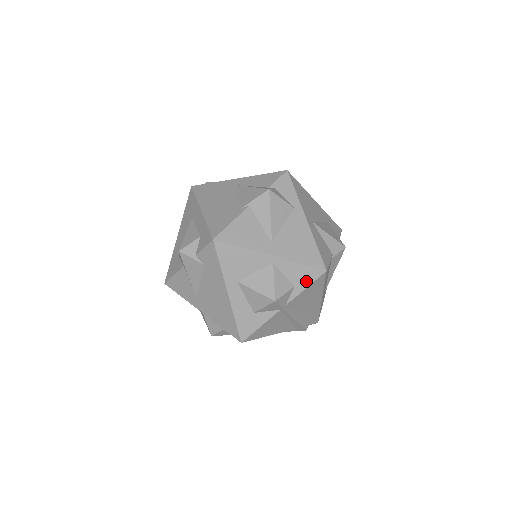
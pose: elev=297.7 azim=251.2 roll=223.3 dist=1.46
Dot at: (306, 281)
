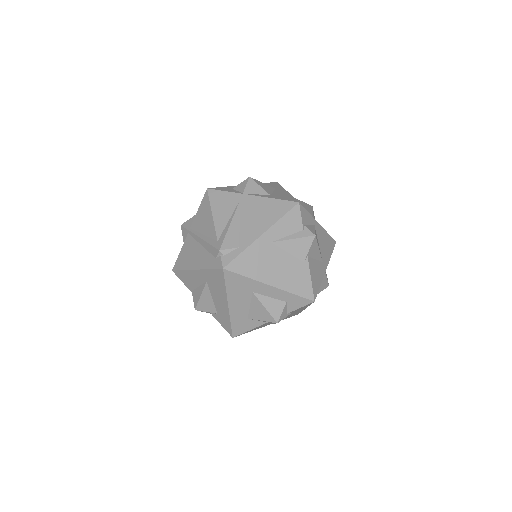
Dot at: occluded
